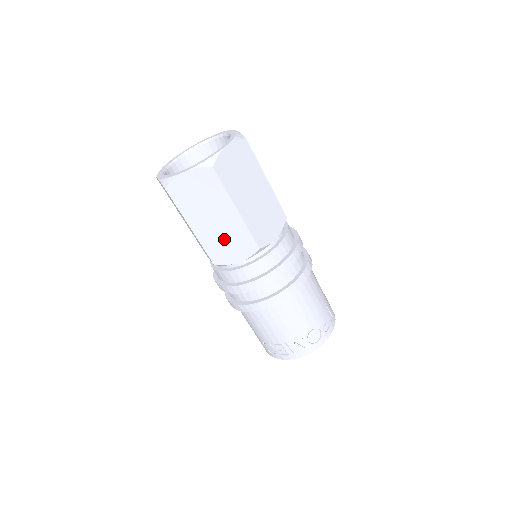
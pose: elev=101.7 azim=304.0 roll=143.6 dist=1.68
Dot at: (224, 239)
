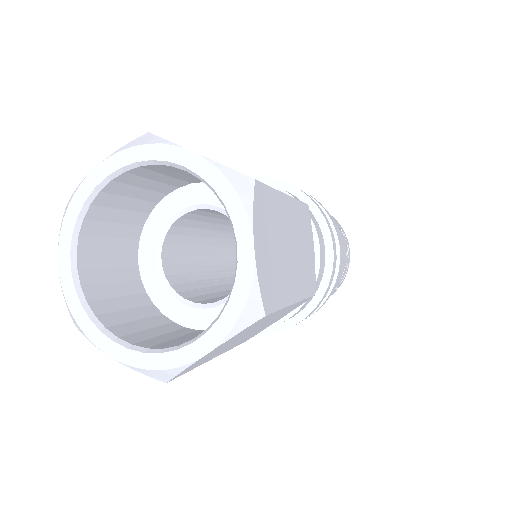
Dot at: (265, 326)
